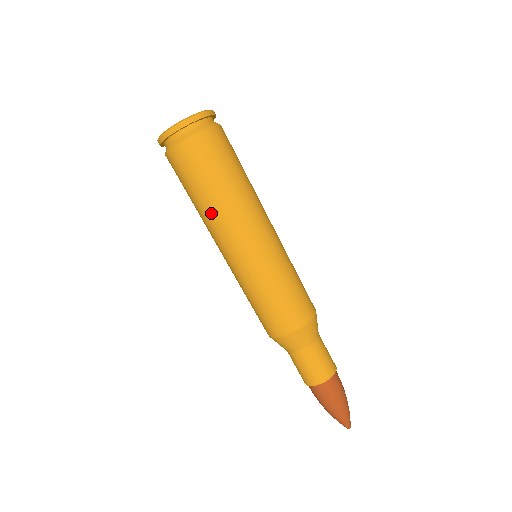
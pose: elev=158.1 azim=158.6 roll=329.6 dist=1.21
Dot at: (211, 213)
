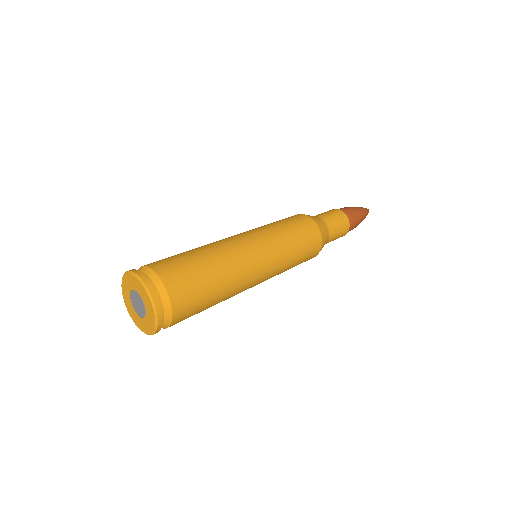
Dot at: occluded
